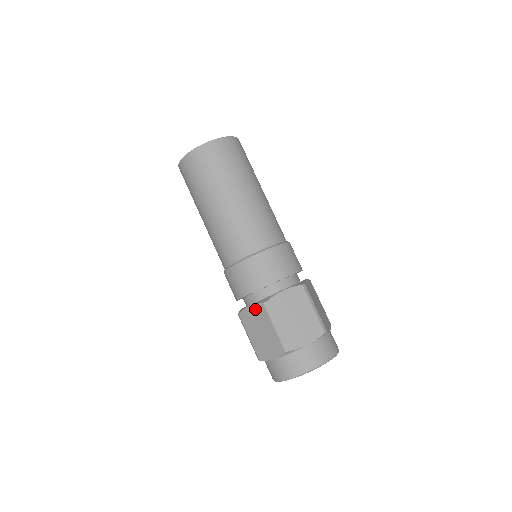
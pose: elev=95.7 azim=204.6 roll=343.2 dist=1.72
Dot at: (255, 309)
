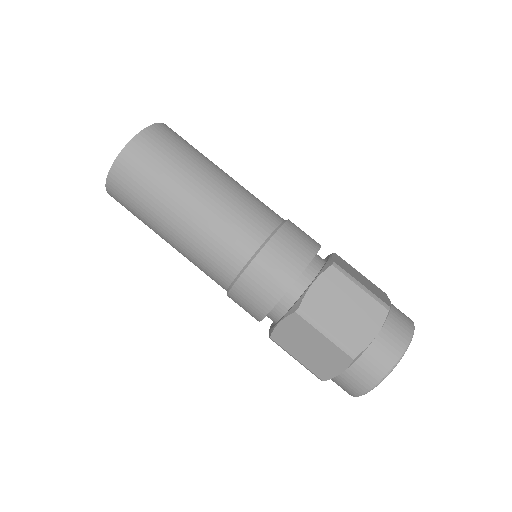
Dot at: (323, 281)
